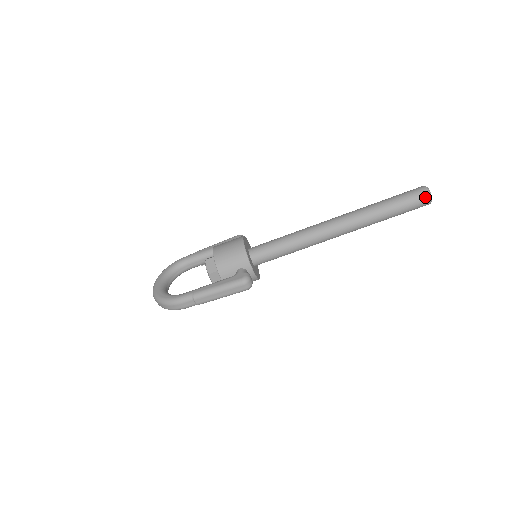
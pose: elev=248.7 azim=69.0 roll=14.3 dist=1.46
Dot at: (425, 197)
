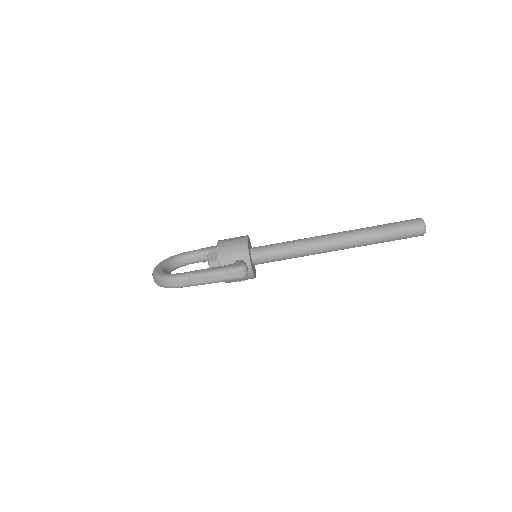
Dot at: (419, 226)
